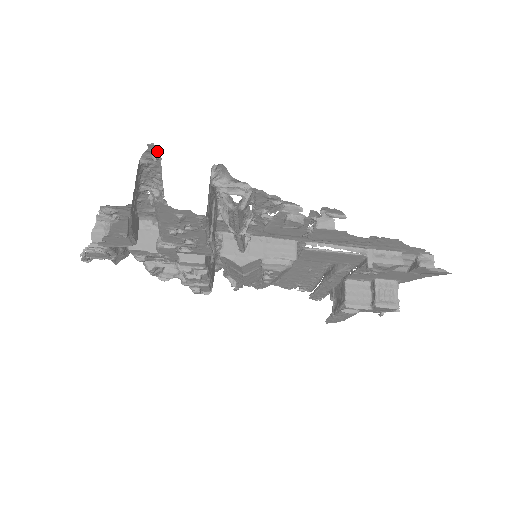
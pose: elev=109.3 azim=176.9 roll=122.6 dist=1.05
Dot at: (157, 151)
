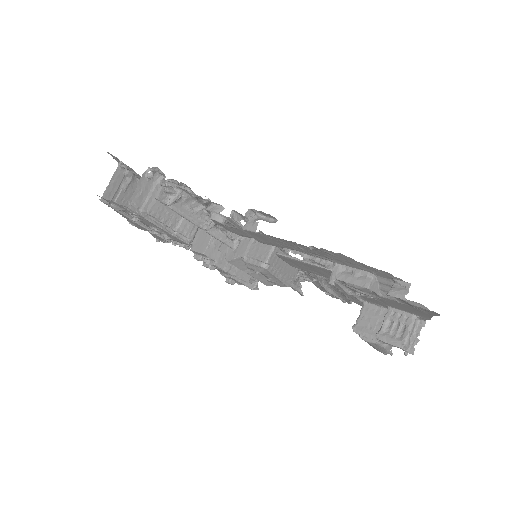
Dot at: (116, 157)
